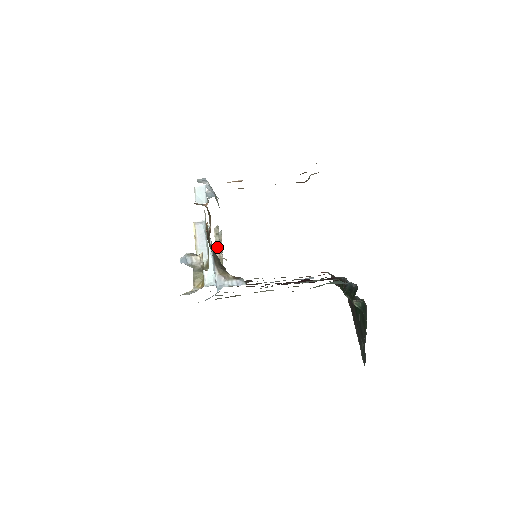
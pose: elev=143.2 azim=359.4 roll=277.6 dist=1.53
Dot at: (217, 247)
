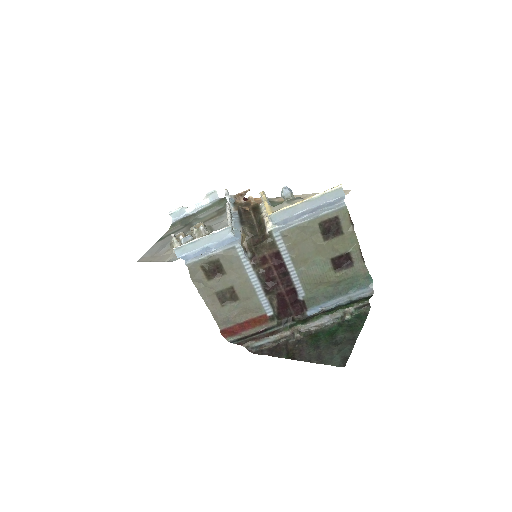
Dot at: (207, 230)
